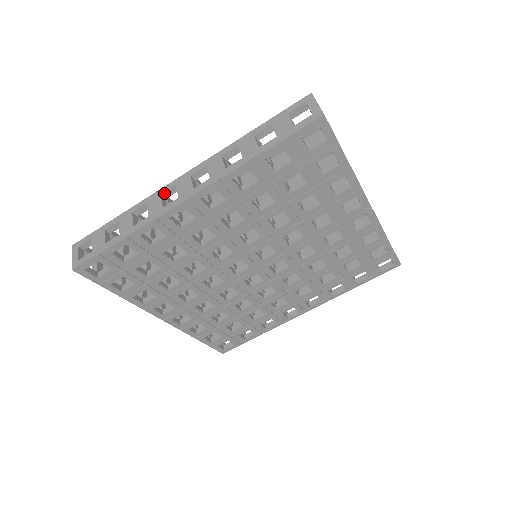
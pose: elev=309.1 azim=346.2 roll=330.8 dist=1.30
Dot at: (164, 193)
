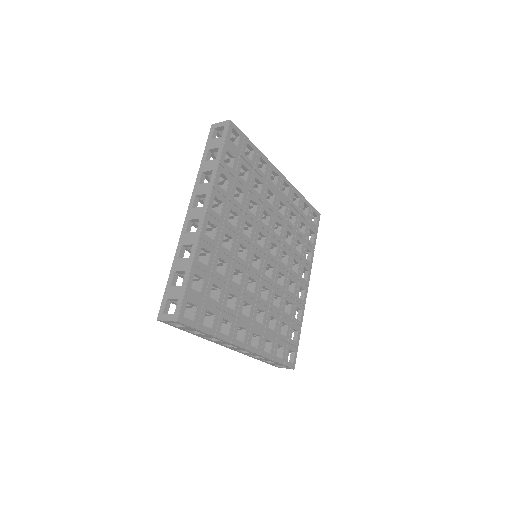
Dot at: (186, 231)
